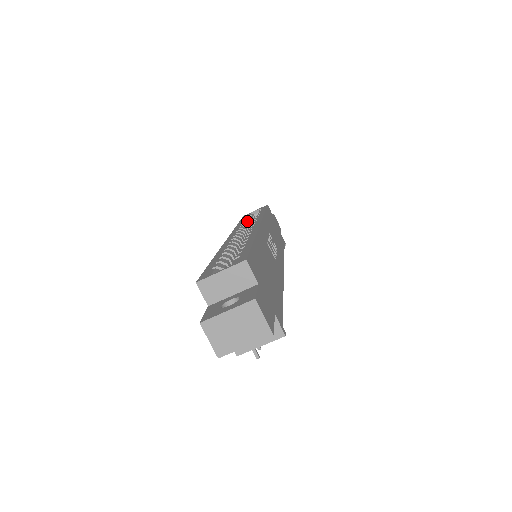
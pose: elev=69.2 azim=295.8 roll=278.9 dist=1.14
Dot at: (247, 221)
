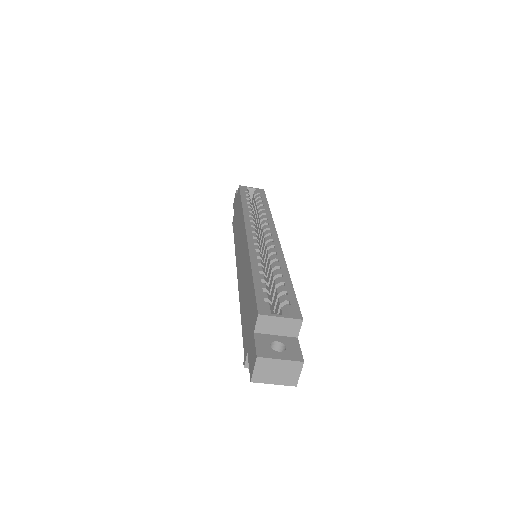
Dot at: (251, 206)
